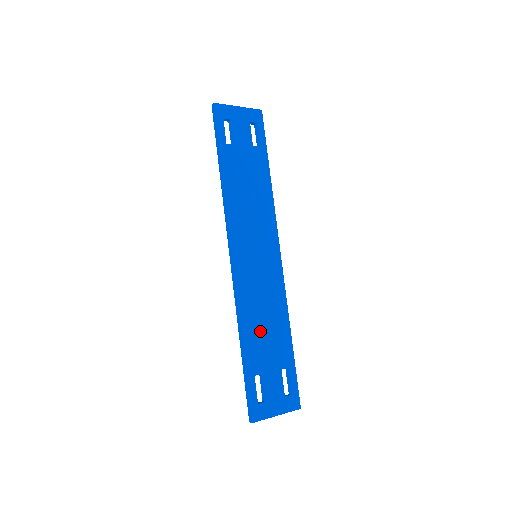
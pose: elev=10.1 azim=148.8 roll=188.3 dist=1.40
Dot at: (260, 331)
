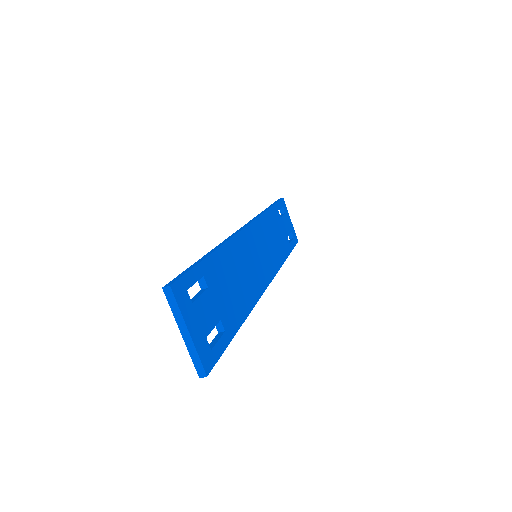
Dot at: (230, 274)
